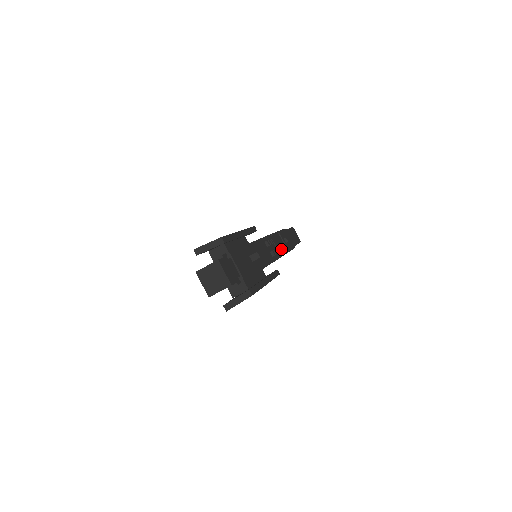
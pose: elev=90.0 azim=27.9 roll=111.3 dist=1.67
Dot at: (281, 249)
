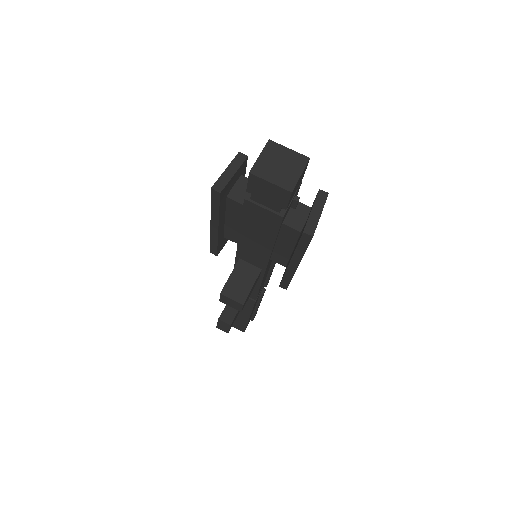
Dot at: occluded
